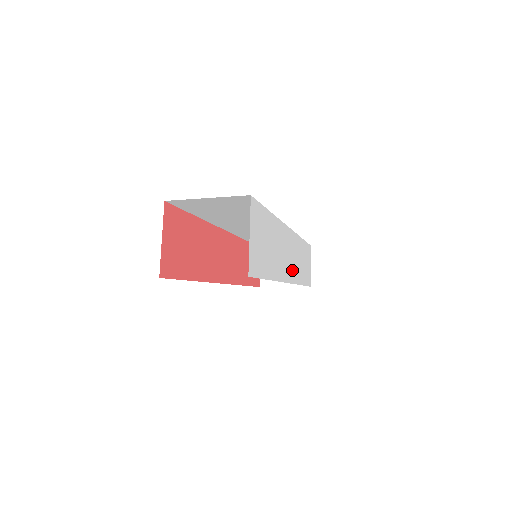
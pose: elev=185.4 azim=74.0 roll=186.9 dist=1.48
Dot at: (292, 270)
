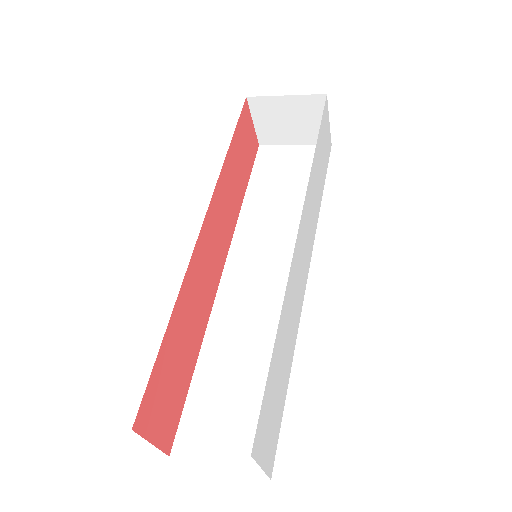
Dot at: (308, 249)
